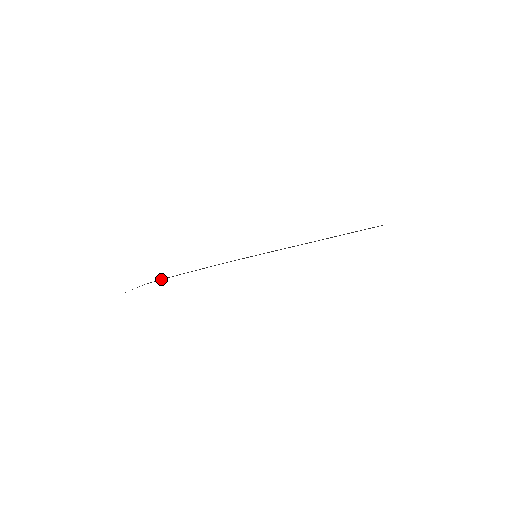
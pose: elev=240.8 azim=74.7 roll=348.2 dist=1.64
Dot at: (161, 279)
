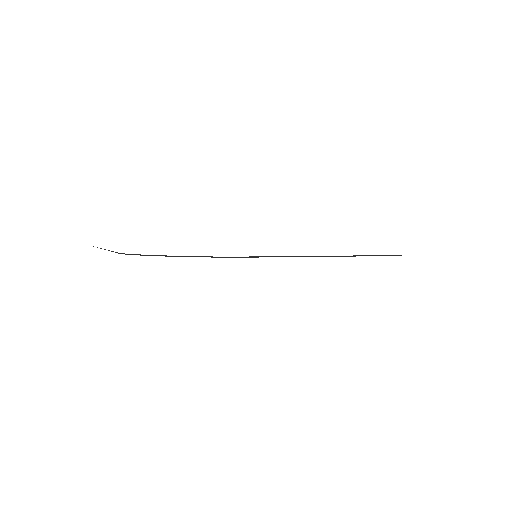
Dot at: (142, 255)
